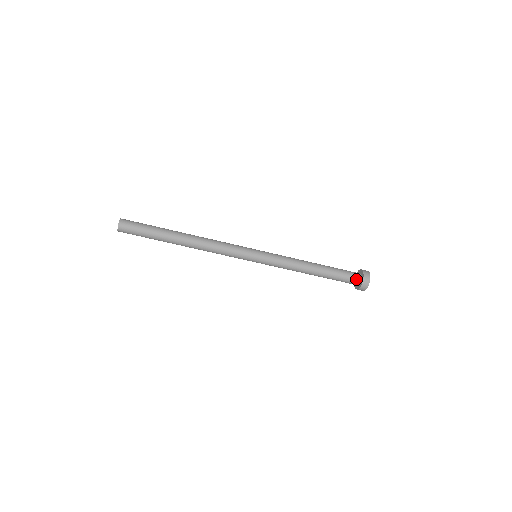
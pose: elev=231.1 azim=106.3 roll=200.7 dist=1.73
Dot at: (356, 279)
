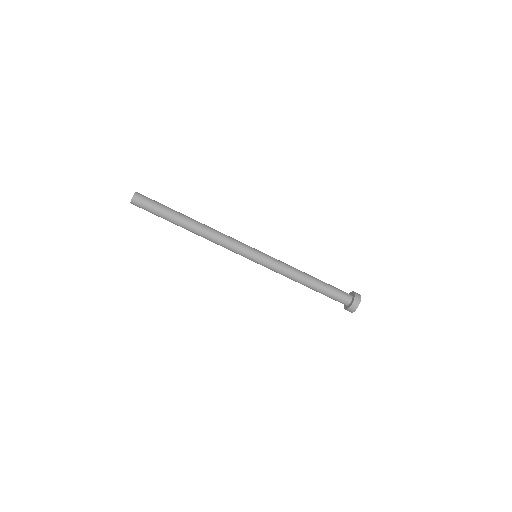
Dot at: (346, 301)
